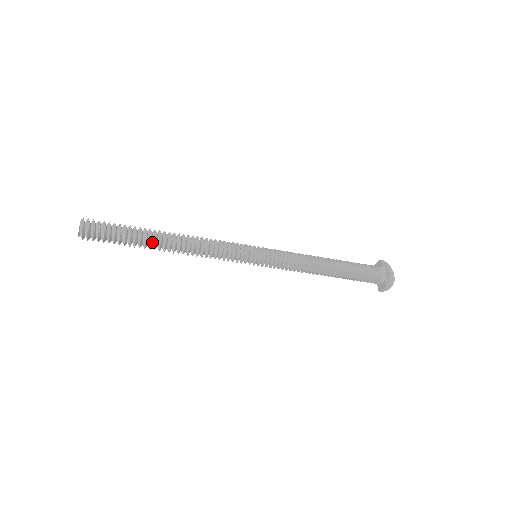
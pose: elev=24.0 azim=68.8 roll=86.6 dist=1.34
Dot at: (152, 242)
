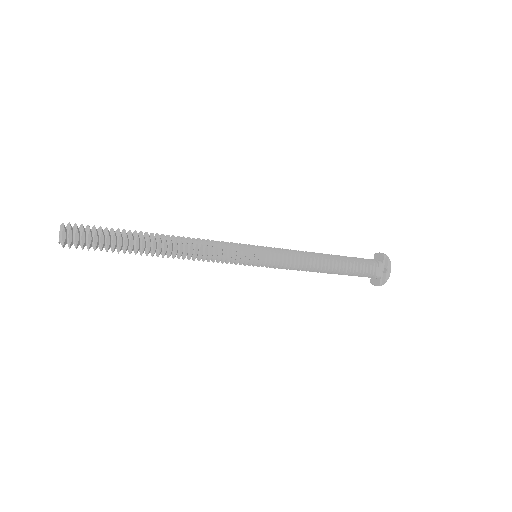
Dot at: (144, 250)
